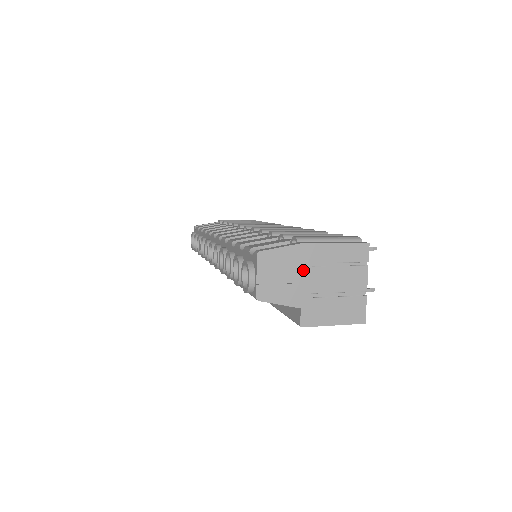
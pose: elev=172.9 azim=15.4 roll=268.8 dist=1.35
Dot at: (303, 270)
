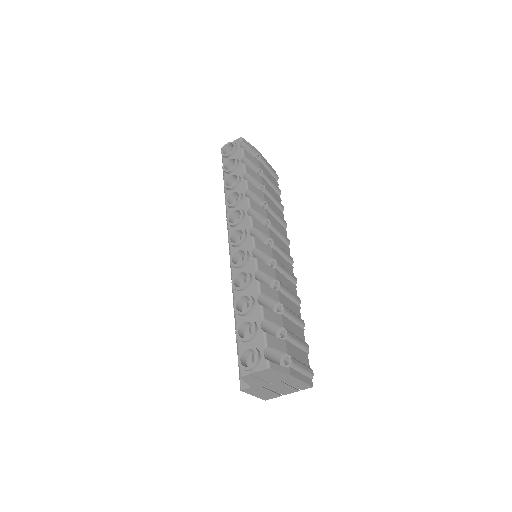
Dot at: (275, 380)
